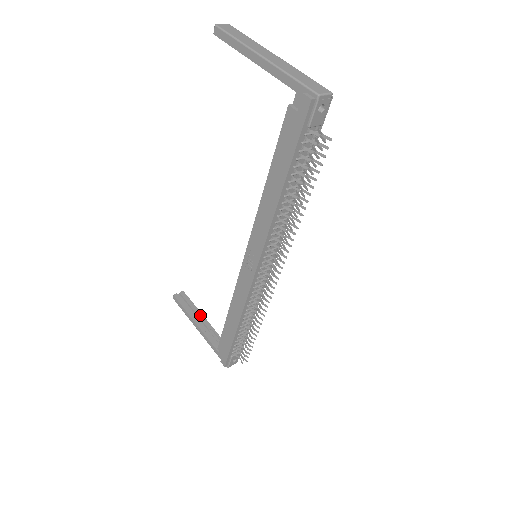
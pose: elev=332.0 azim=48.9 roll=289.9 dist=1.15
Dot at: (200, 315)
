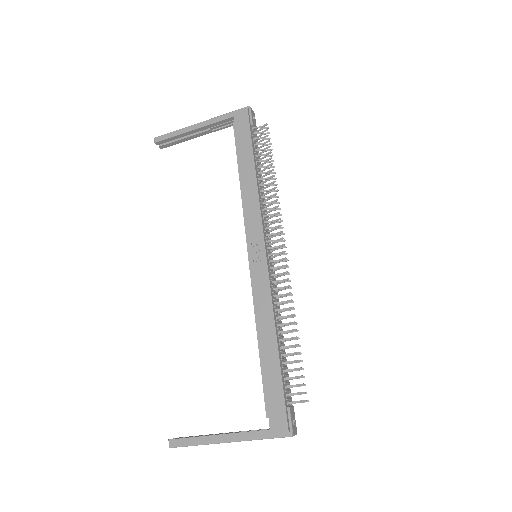
Dot at: occluded
